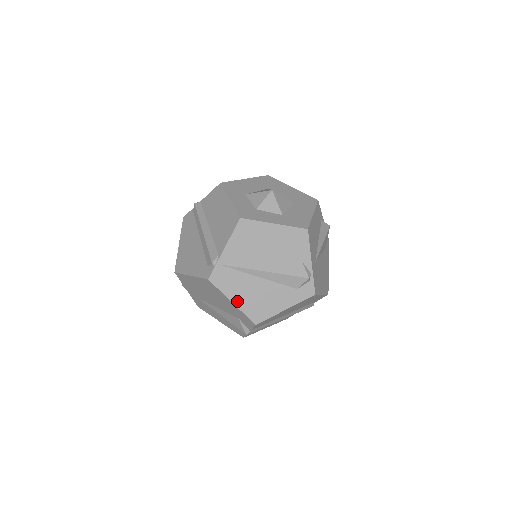
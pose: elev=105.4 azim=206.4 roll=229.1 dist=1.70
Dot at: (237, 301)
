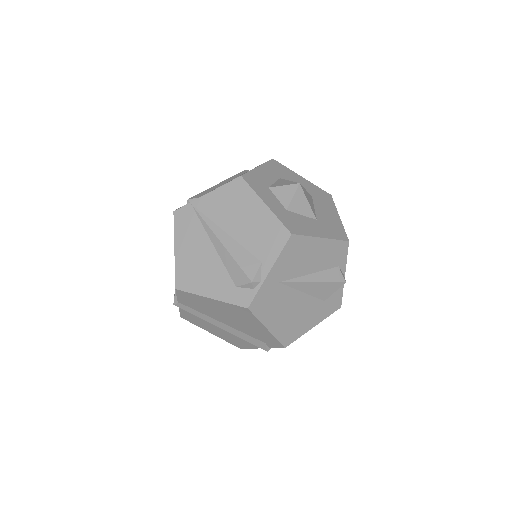
Dot at: (179, 252)
